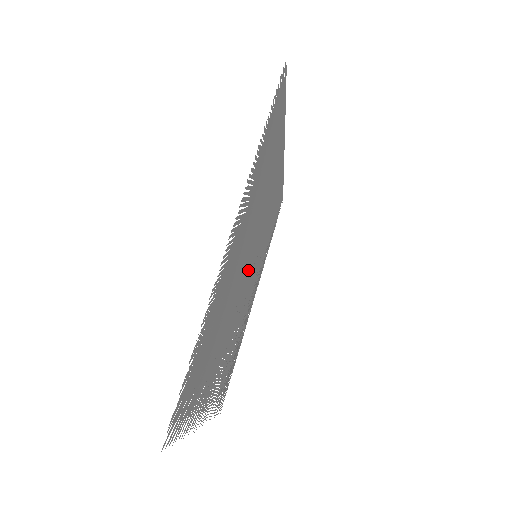
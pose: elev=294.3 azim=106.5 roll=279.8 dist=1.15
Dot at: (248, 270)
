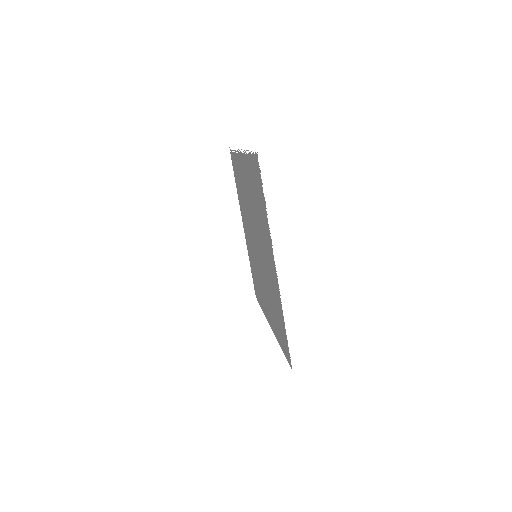
Dot at: (255, 245)
